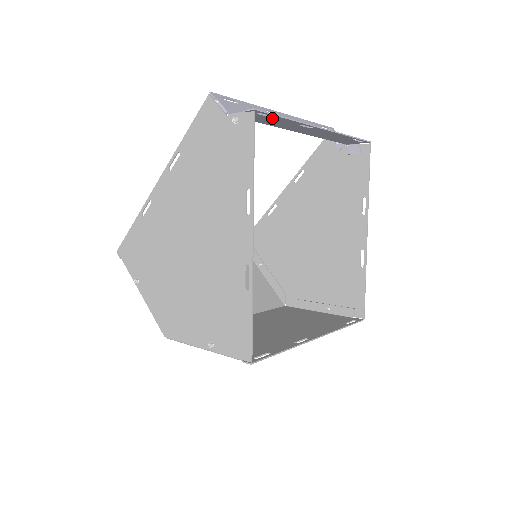
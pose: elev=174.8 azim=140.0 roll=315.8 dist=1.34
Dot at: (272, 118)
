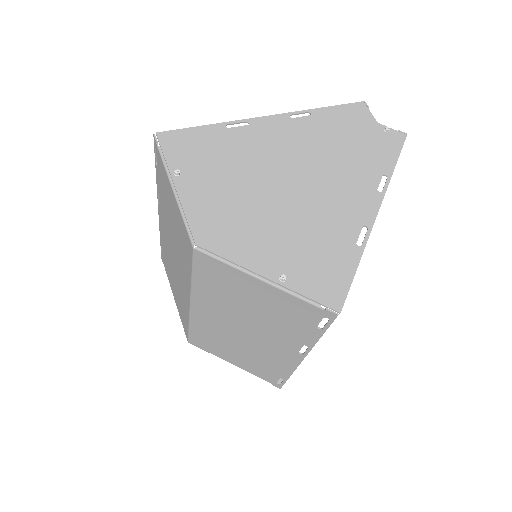
Dot at: occluded
